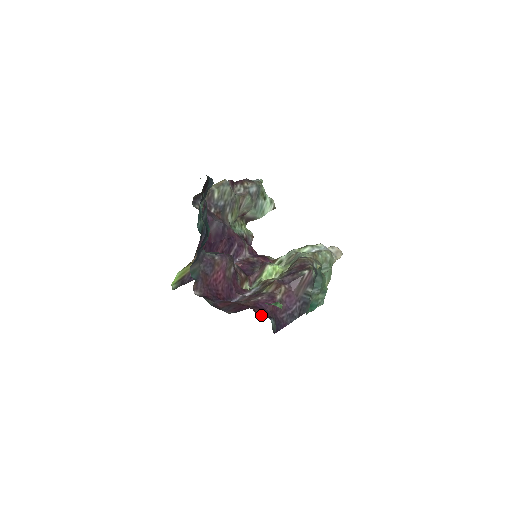
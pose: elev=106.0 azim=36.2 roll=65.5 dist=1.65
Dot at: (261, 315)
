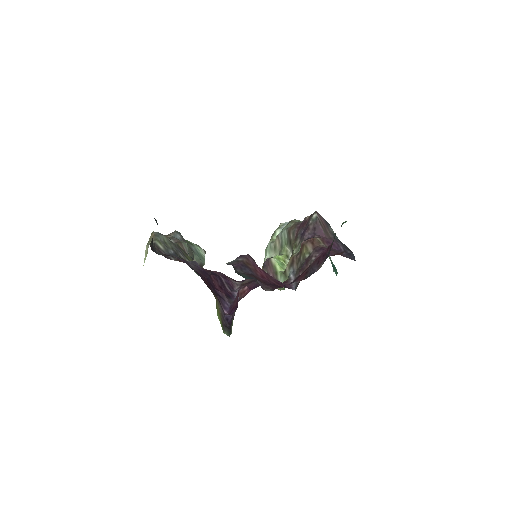
Dot at: (340, 254)
